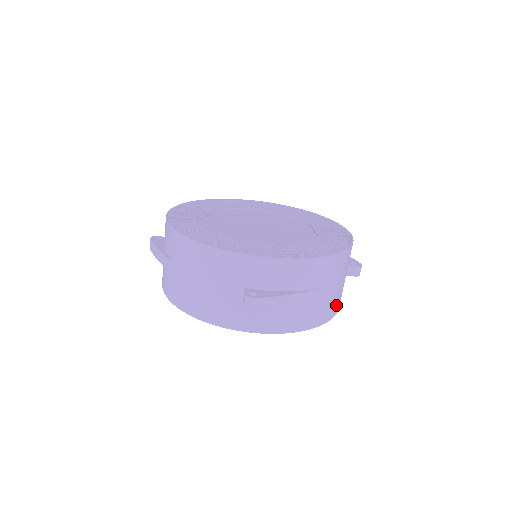
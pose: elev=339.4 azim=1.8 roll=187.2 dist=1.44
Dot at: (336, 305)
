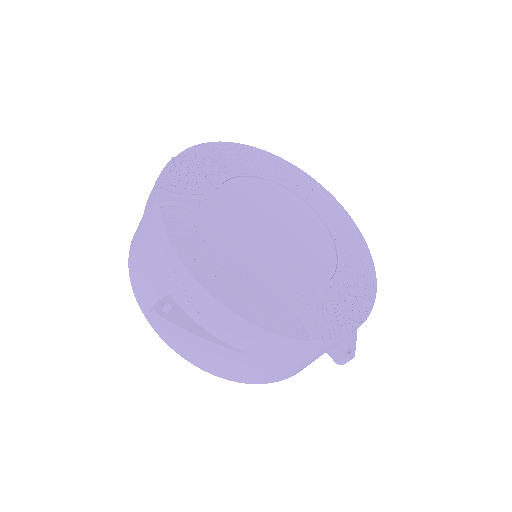
Dot at: (280, 376)
